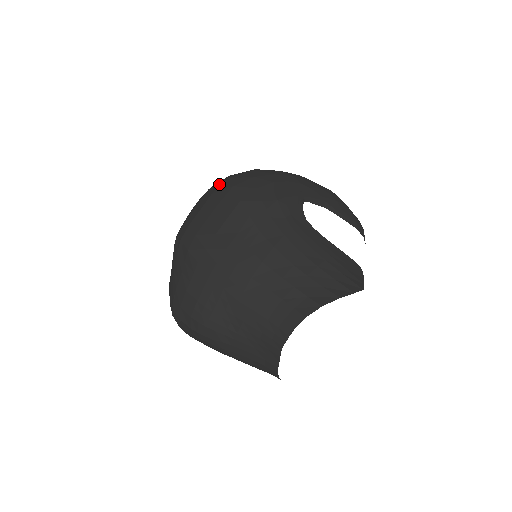
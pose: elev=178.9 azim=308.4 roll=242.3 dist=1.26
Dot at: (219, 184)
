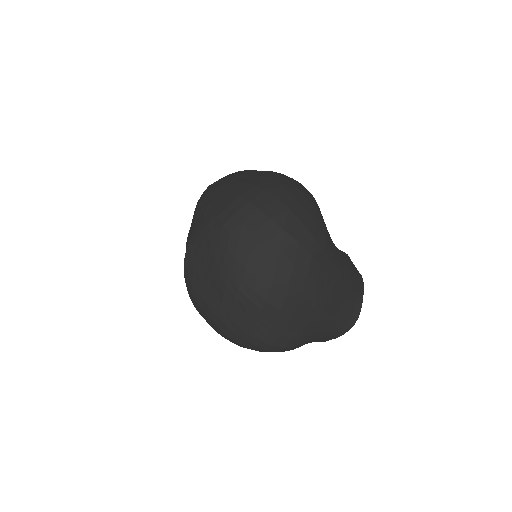
Dot at: (278, 238)
